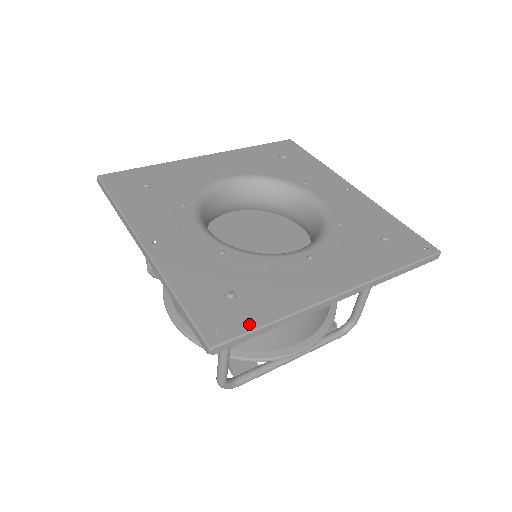
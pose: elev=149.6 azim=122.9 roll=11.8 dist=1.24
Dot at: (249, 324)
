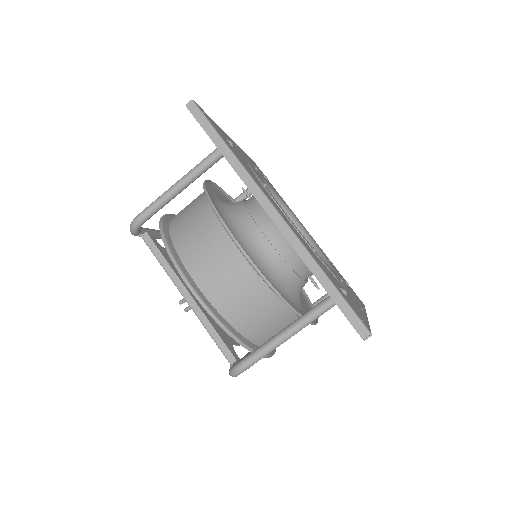
Dot at: (366, 322)
